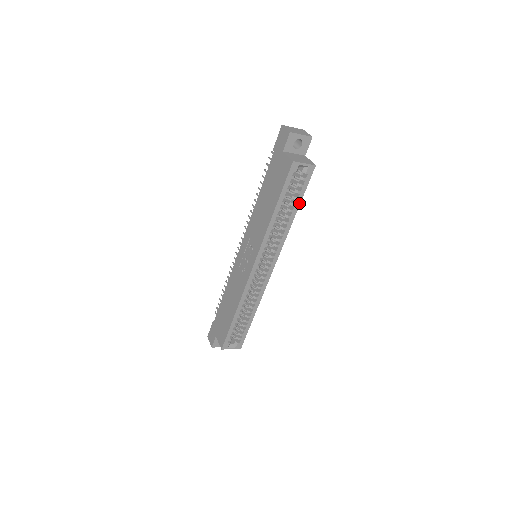
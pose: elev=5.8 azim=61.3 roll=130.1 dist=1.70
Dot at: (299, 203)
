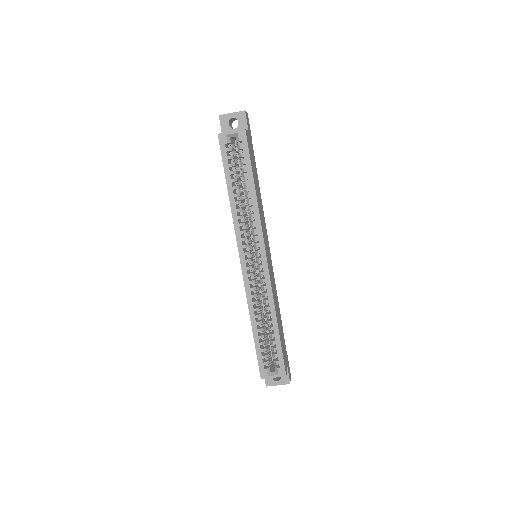
Dot at: (251, 174)
